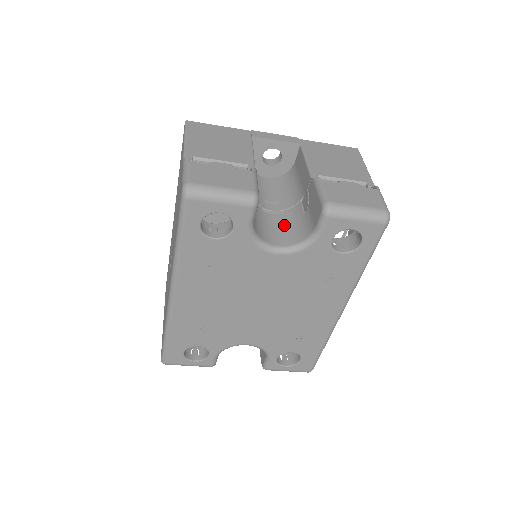
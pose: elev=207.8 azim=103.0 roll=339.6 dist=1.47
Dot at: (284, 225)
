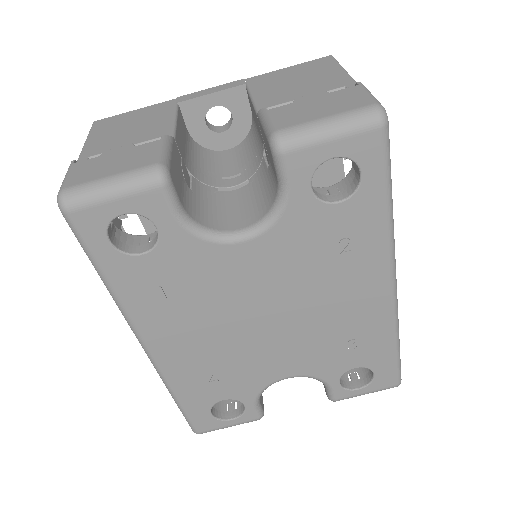
Dot at: (249, 198)
